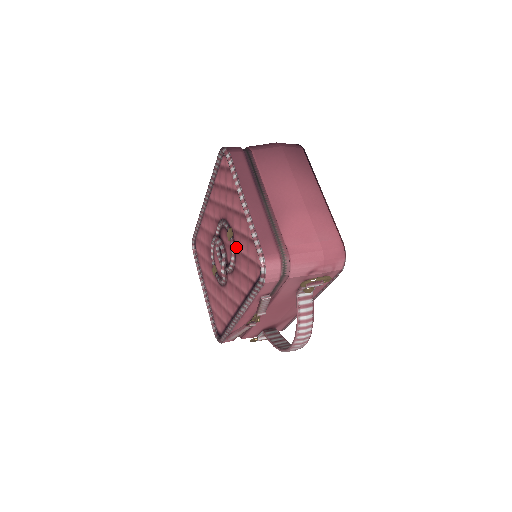
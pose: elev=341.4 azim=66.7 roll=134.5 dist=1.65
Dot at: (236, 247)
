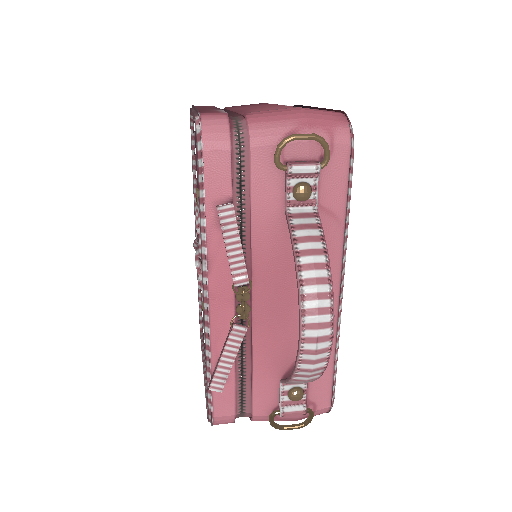
Dot at: occluded
